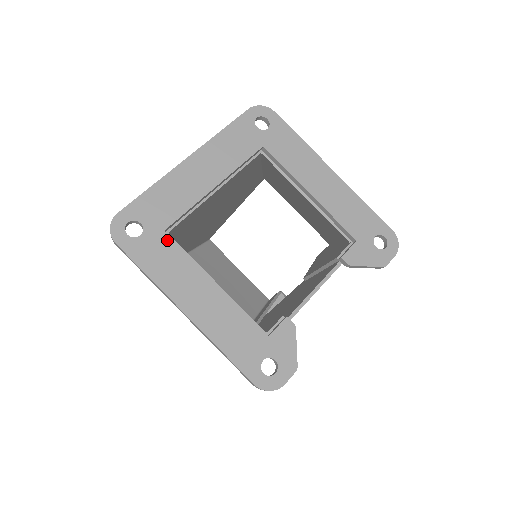
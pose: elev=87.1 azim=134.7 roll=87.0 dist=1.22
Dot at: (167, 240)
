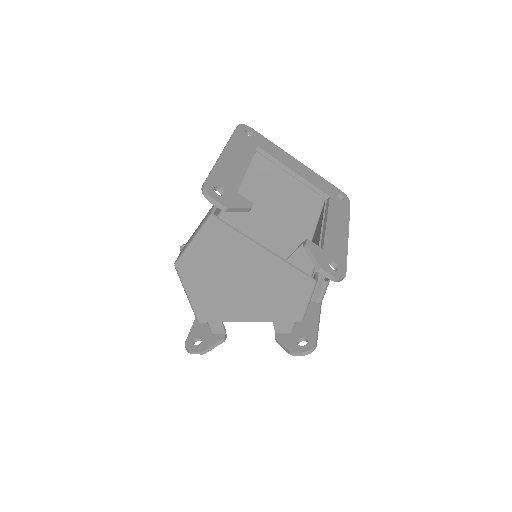
Dot at: (254, 147)
